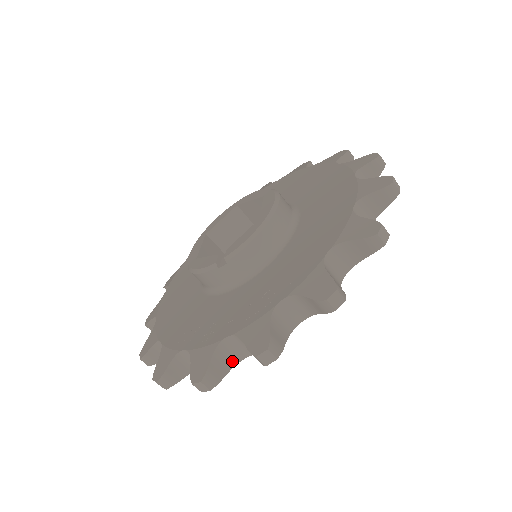
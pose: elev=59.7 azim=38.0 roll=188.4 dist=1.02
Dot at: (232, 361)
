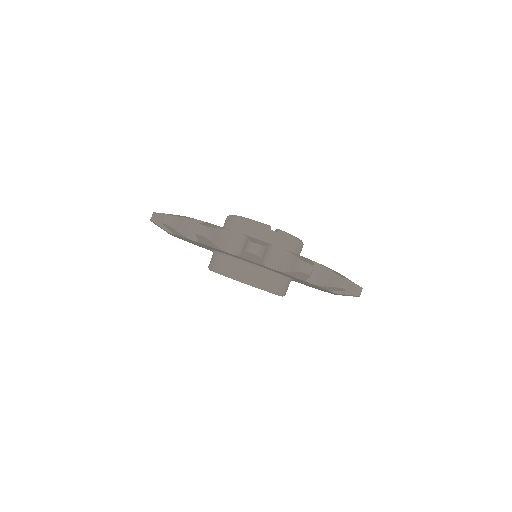
Dot at: (266, 261)
